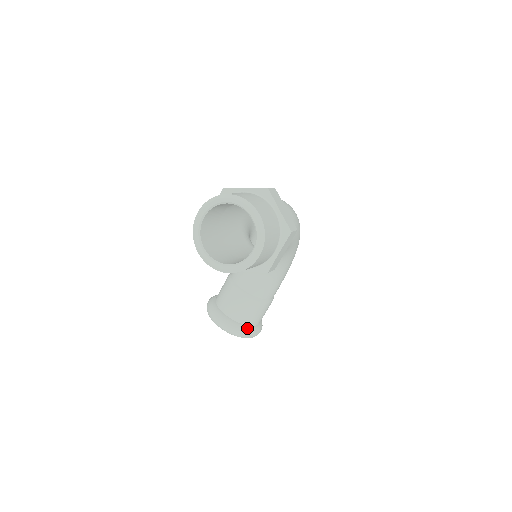
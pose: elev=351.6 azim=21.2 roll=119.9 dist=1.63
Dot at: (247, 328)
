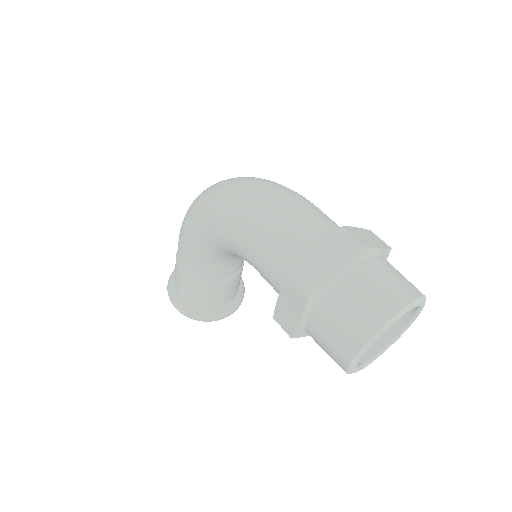
Dot at: (242, 288)
